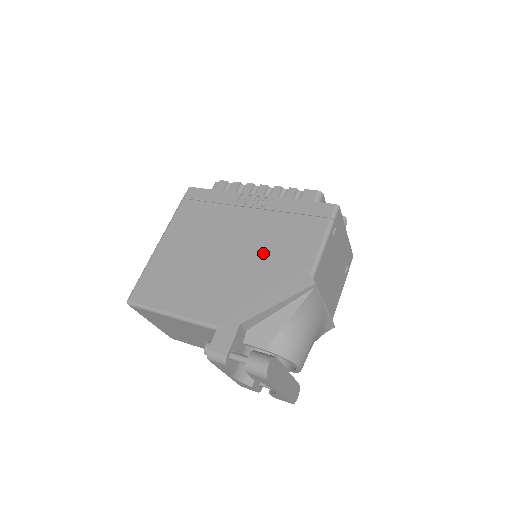
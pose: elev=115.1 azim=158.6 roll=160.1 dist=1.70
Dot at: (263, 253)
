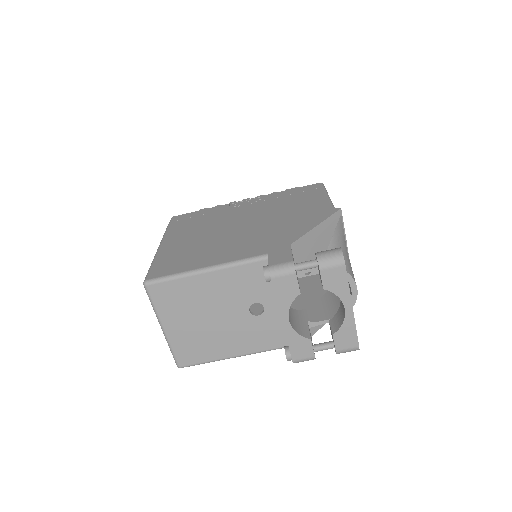
Dot at: (278, 214)
